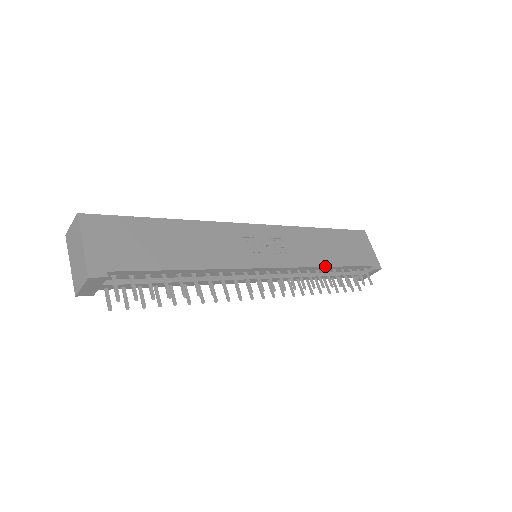
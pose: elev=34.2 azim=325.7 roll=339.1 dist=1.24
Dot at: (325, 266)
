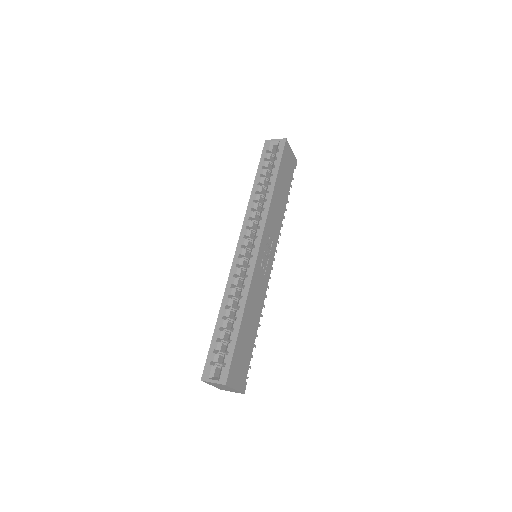
Dot at: (283, 215)
